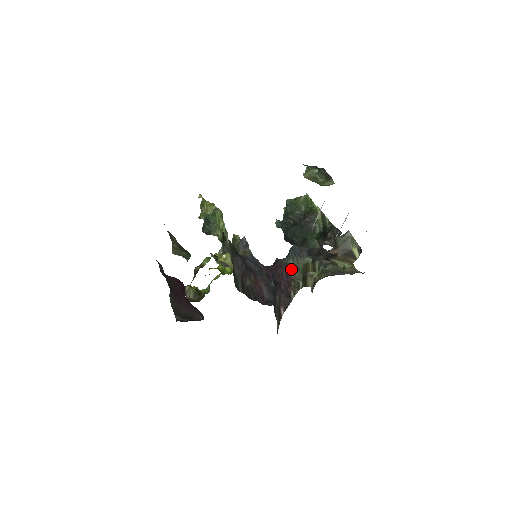
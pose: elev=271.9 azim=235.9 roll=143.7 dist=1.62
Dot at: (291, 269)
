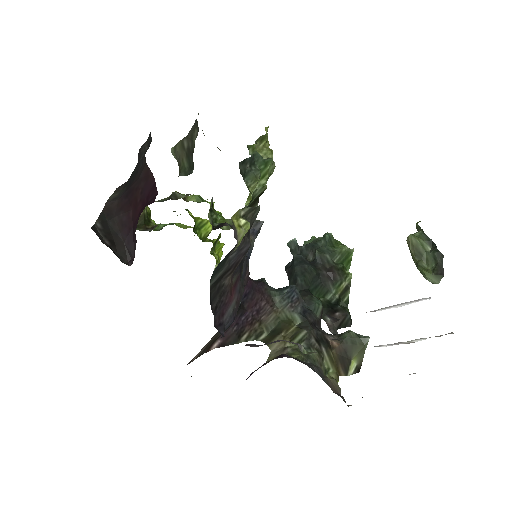
Dot at: (270, 308)
